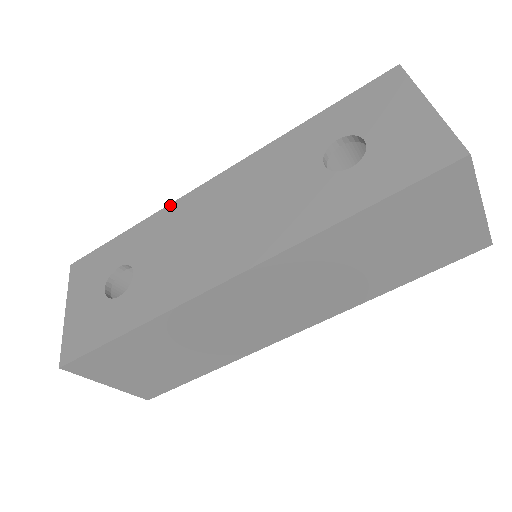
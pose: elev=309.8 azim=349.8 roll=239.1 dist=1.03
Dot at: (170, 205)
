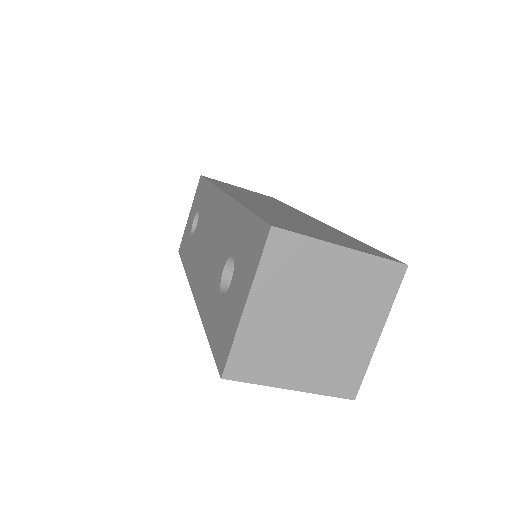
Dot at: (215, 187)
